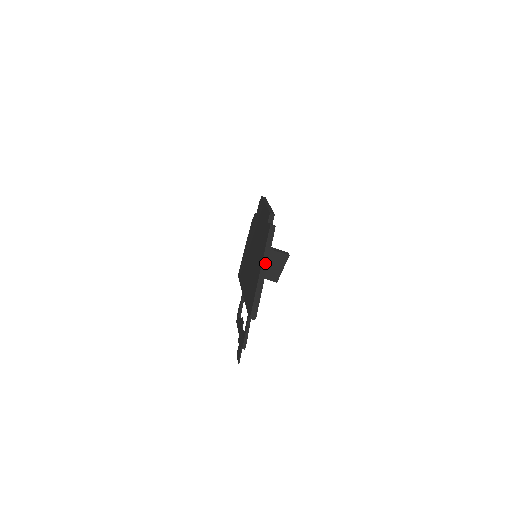
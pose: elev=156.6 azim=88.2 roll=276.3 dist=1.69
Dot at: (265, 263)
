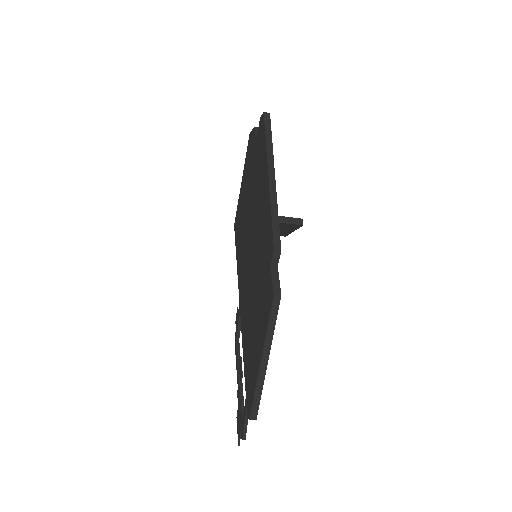
Dot at: (266, 354)
